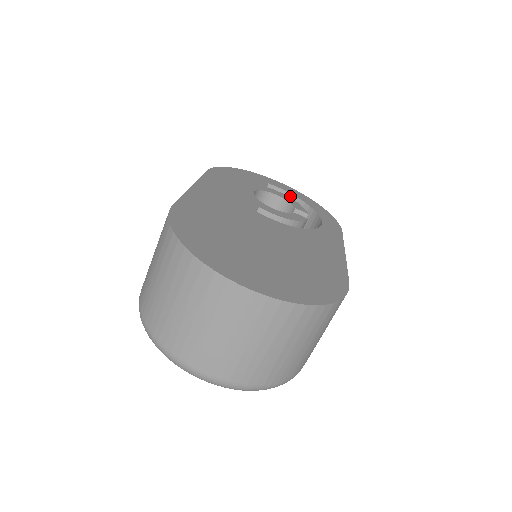
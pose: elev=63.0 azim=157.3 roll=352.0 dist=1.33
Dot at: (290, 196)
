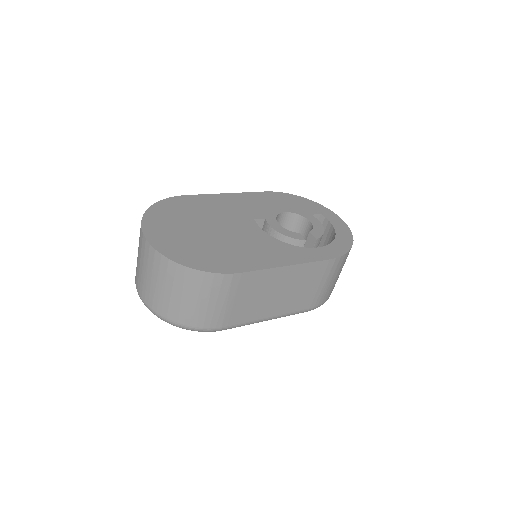
Dot at: (332, 228)
